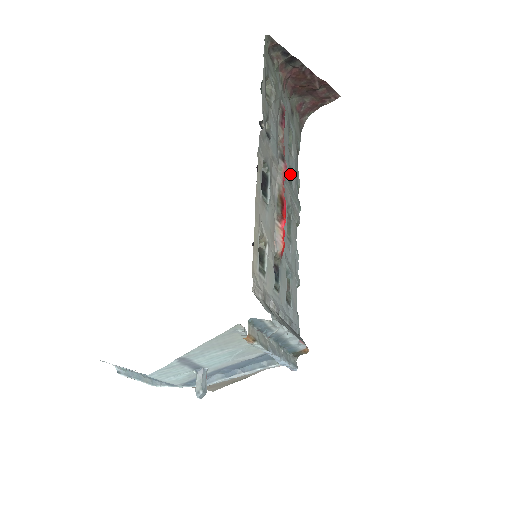
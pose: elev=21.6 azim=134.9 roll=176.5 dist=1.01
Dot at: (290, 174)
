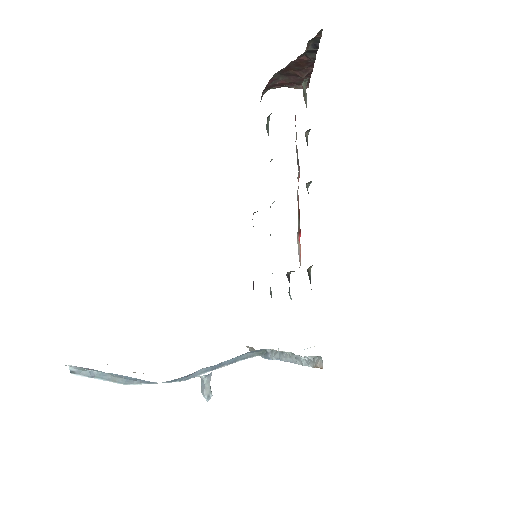
Dot at: occluded
